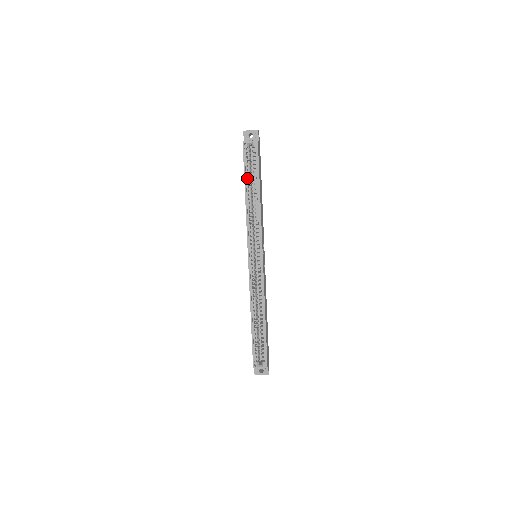
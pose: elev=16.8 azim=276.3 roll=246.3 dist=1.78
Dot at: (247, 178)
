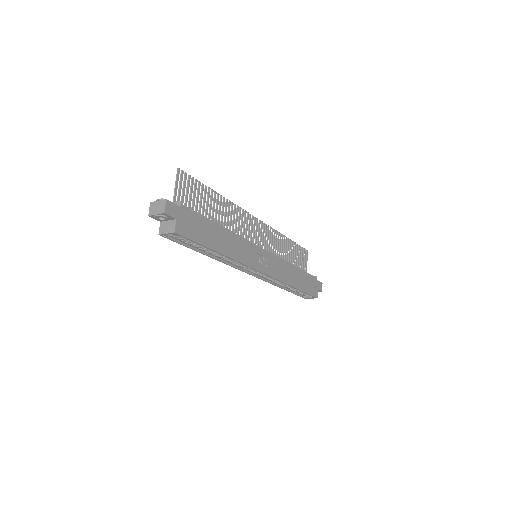
Dot at: (194, 246)
